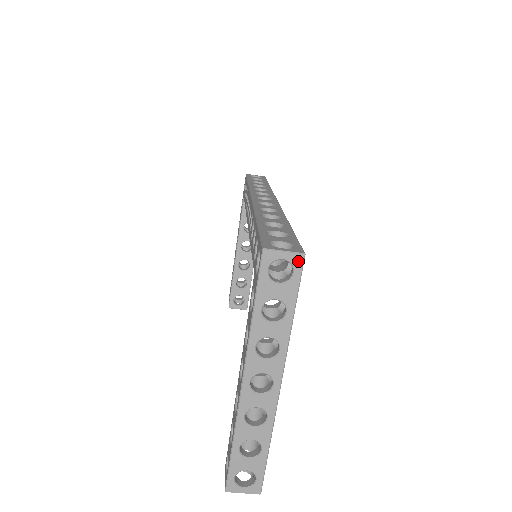
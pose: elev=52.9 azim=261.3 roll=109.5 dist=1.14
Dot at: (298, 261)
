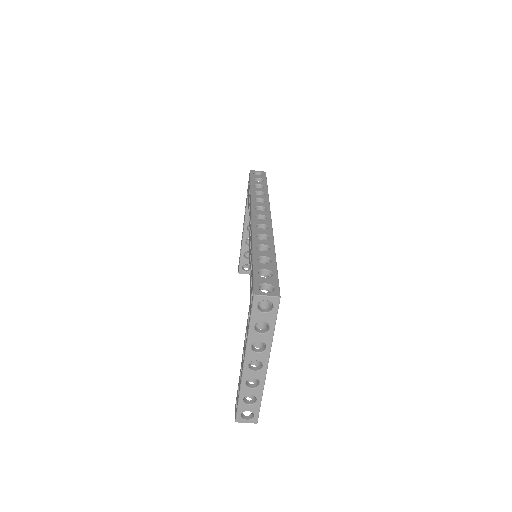
Dot at: (276, 301)
